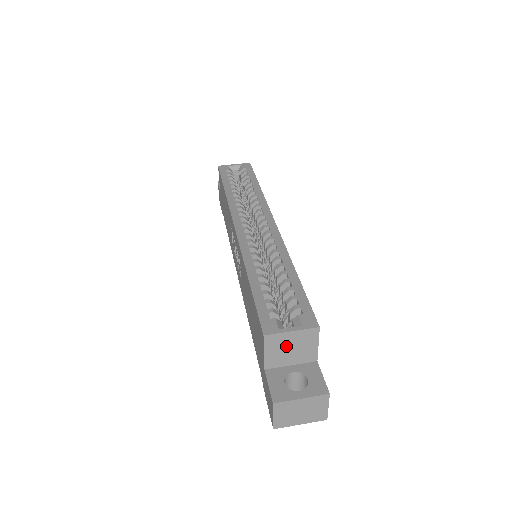
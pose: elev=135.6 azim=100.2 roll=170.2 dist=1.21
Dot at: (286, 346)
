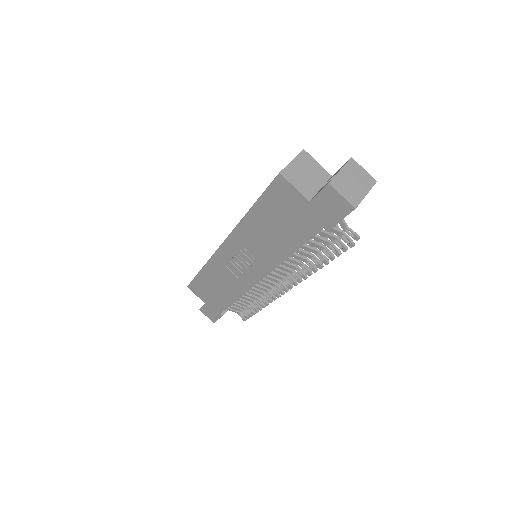
Dot at: (301, 174)
